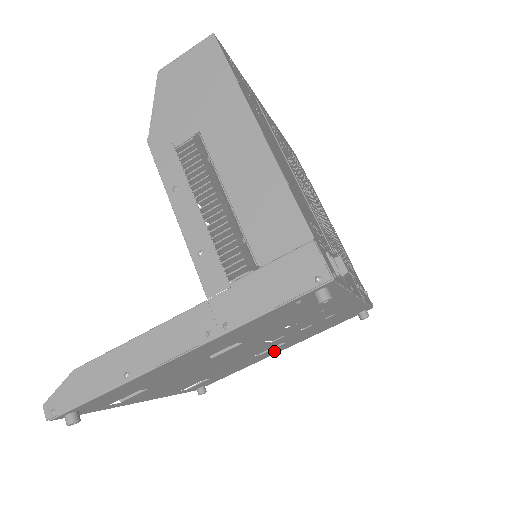
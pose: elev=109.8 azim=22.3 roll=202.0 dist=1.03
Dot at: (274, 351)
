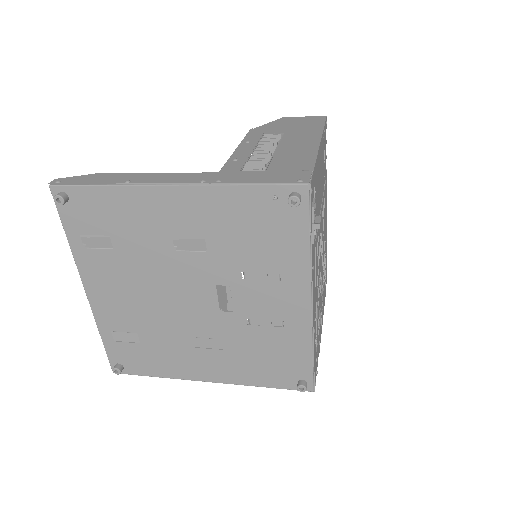
Dot at: (206, 365)
